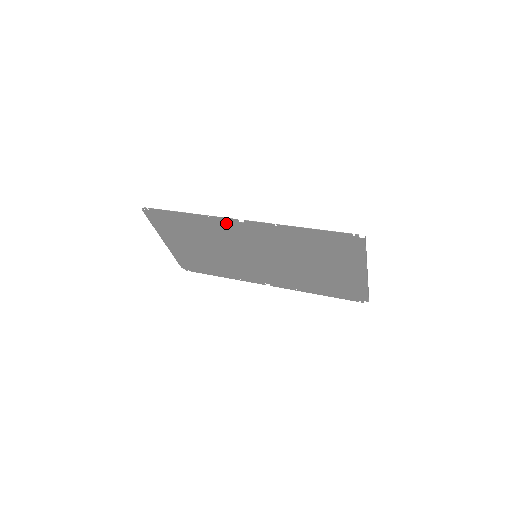
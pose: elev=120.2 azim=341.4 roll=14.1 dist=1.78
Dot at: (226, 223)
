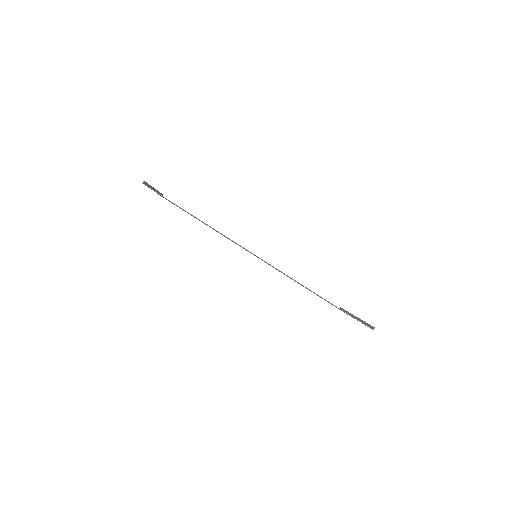
Dot at: occluded
